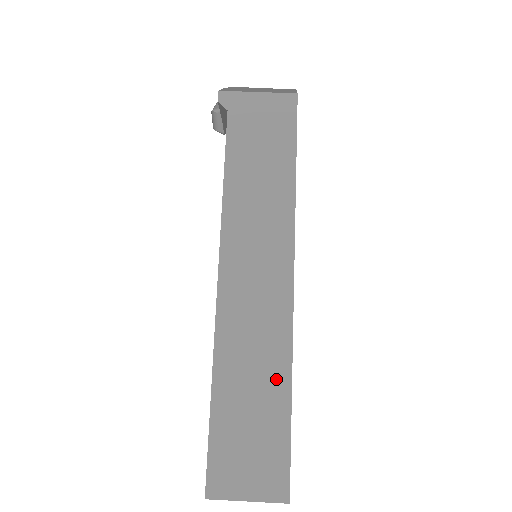
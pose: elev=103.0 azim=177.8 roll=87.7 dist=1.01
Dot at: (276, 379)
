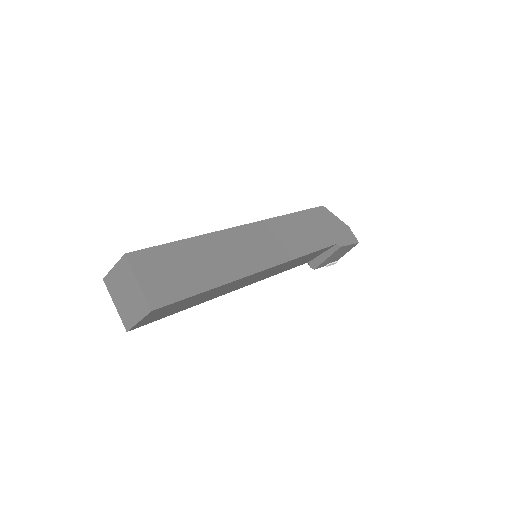
Dot at: occluded
